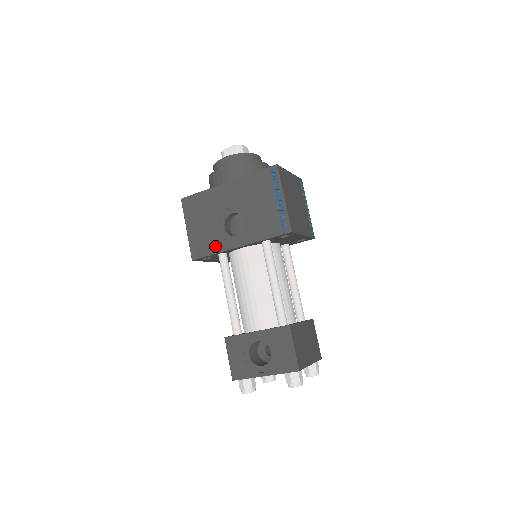
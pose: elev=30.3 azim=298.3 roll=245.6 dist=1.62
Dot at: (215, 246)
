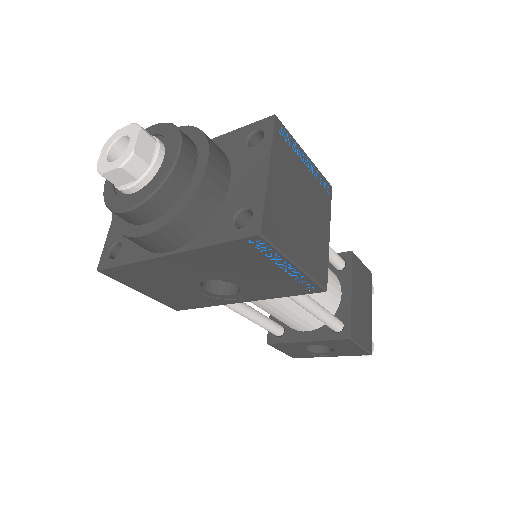
Dot at: (202, 303)
